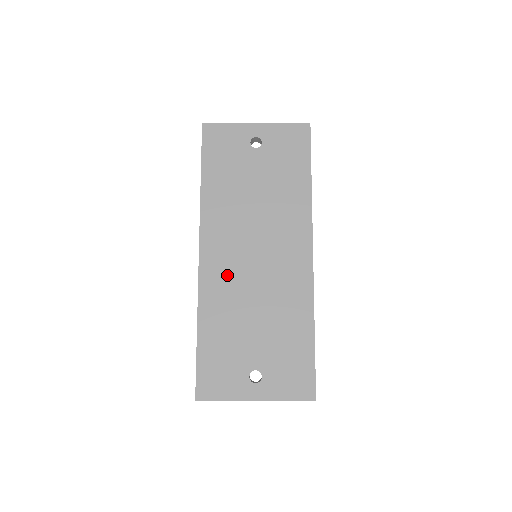
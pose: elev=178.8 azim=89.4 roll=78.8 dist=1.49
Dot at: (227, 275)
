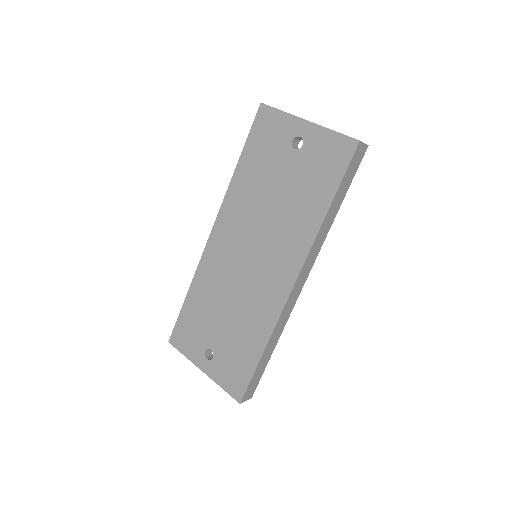
Dot at: (223, 261)
